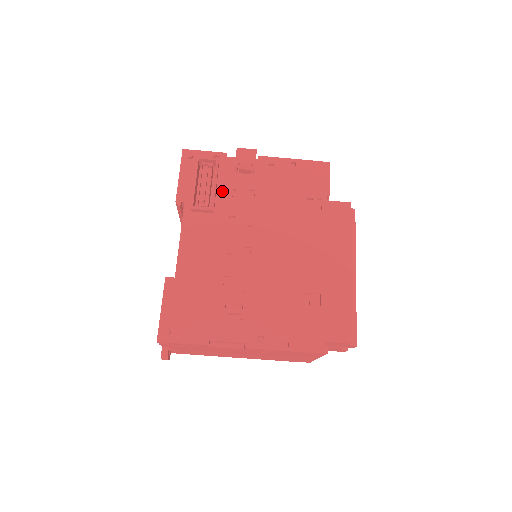
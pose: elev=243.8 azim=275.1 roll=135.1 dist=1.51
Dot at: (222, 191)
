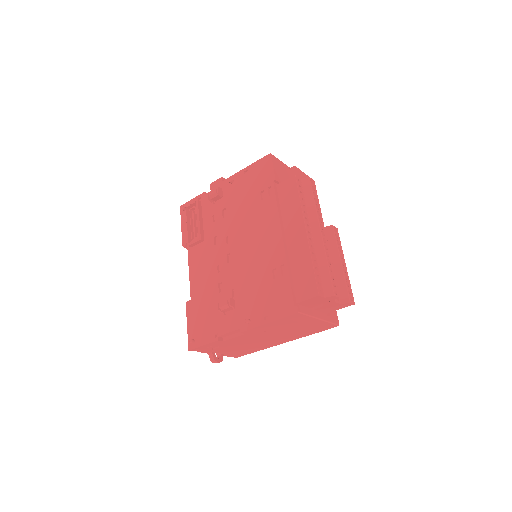
Dot at: (206, 222)
